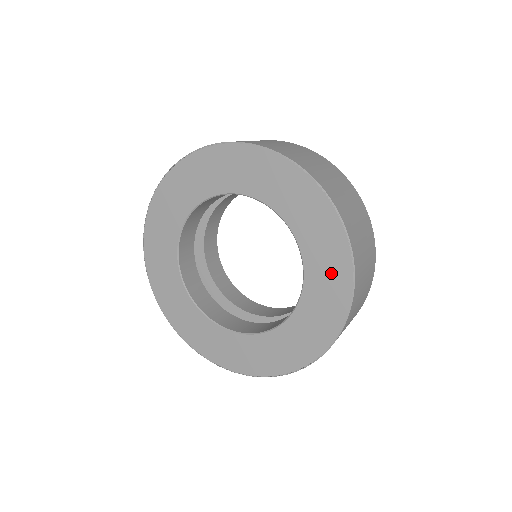
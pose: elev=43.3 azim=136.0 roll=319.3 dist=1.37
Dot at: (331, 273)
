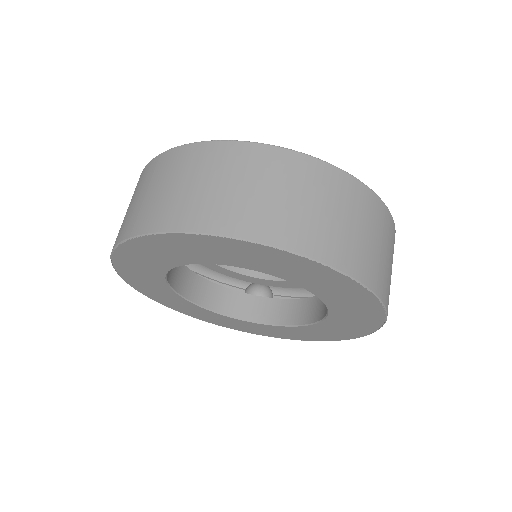
Dot at: (315, 276)
